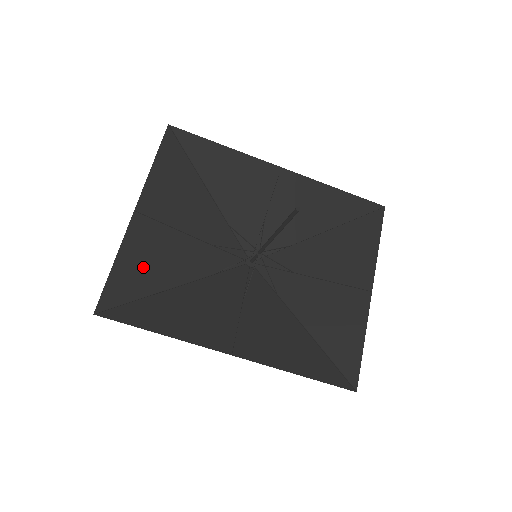
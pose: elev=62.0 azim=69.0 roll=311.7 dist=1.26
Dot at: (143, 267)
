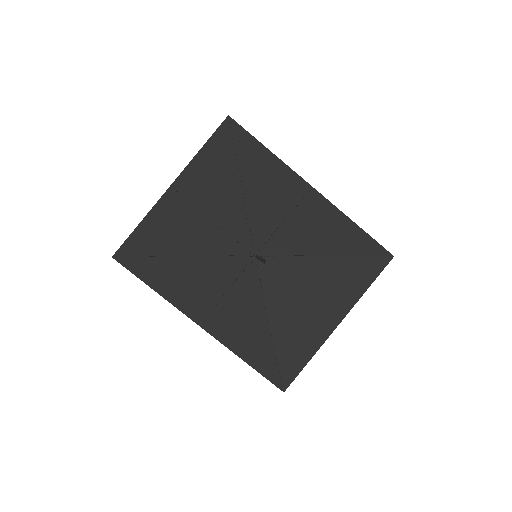
Dot at: (162, 233)
